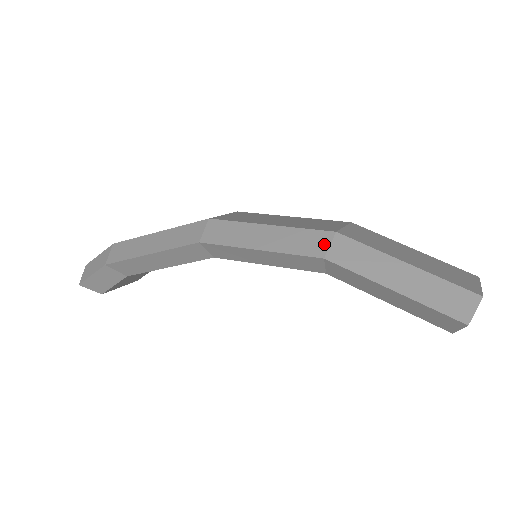
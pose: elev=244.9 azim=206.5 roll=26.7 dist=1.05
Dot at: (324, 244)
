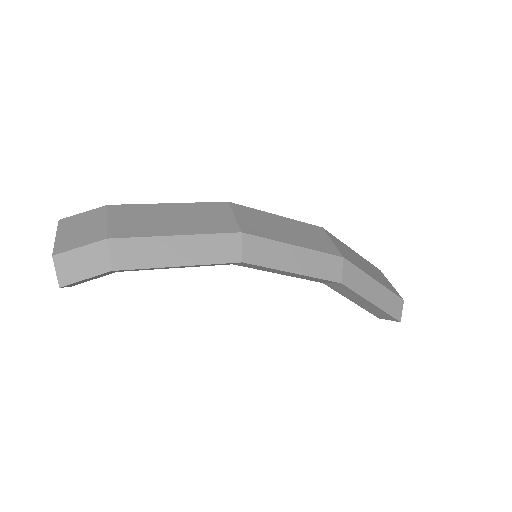
Dot at: (339, 269)
